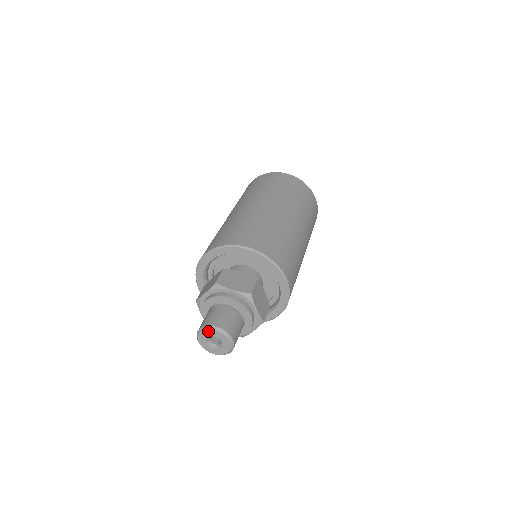
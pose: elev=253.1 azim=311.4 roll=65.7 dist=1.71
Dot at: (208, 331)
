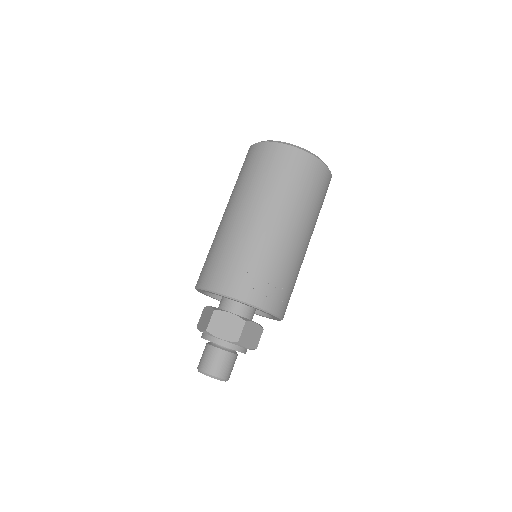
Dot at: (204, 374)
